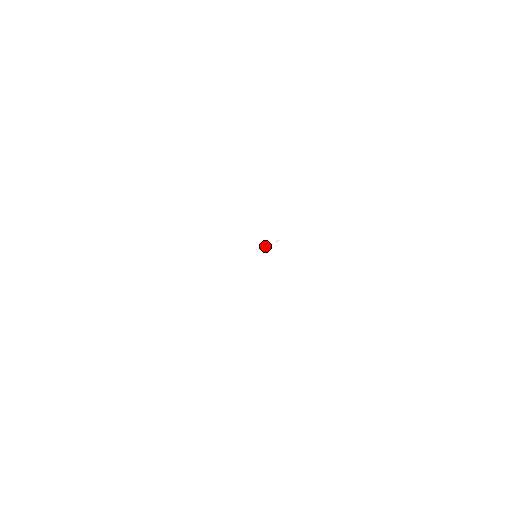
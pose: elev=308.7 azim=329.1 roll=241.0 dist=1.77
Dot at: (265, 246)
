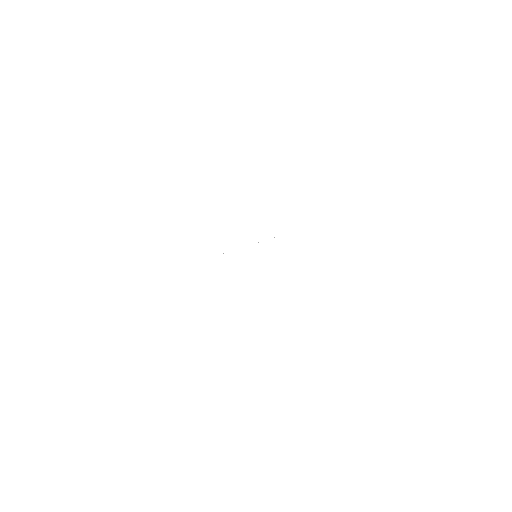
Dot at: occluded
